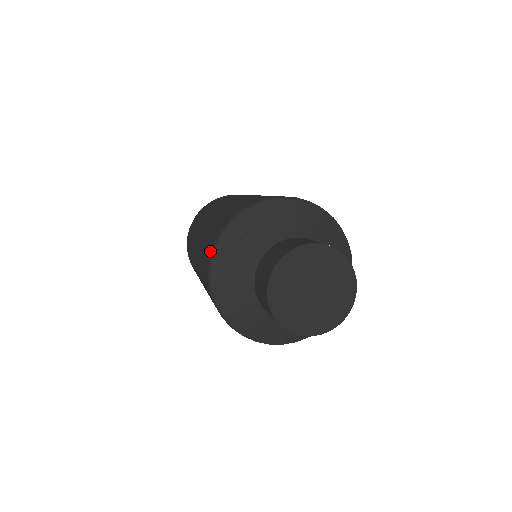
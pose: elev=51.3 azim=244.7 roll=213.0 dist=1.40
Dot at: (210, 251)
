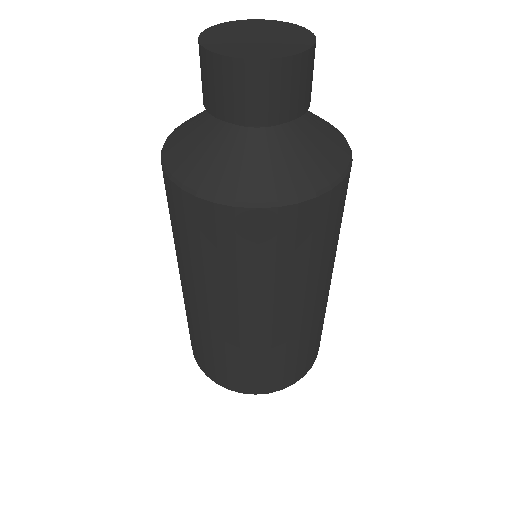
Dot at: occluded
